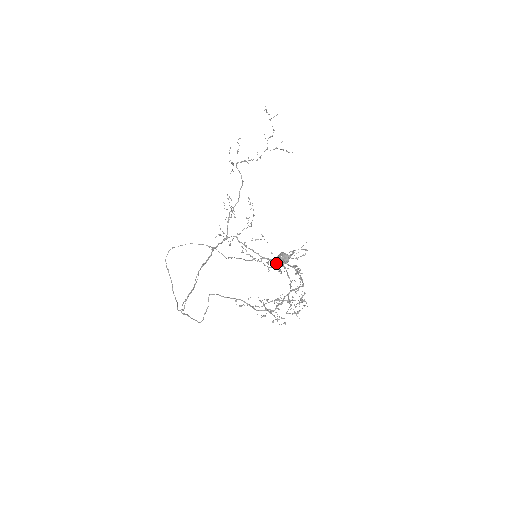
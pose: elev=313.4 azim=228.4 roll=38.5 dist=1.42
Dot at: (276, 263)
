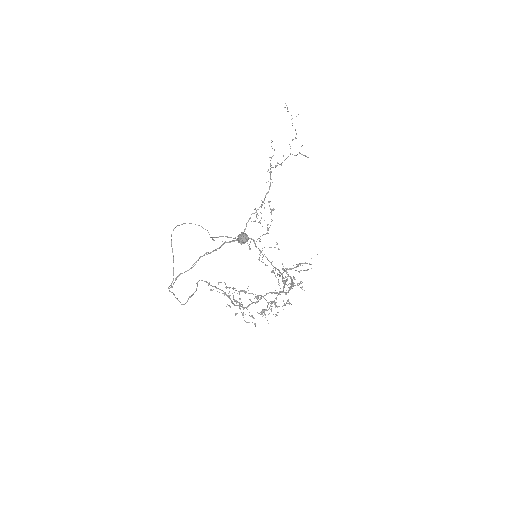
Dot at: (281, 273)
